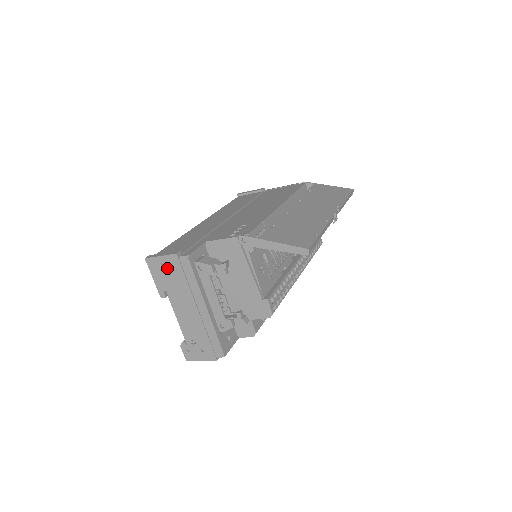
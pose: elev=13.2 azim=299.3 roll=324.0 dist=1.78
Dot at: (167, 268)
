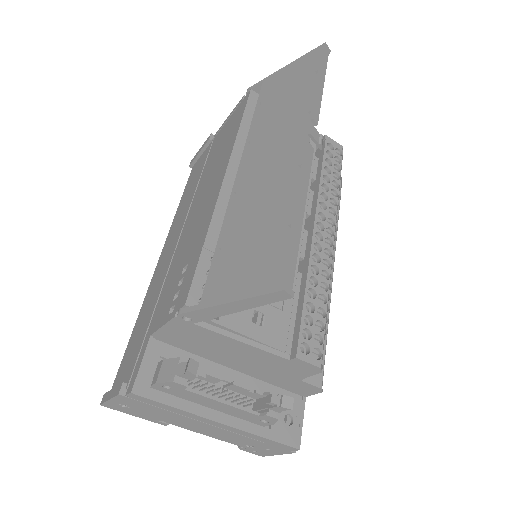
Dot at: (131, 406)
